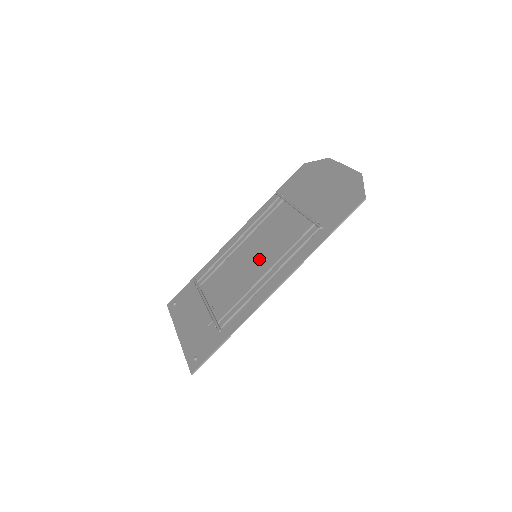
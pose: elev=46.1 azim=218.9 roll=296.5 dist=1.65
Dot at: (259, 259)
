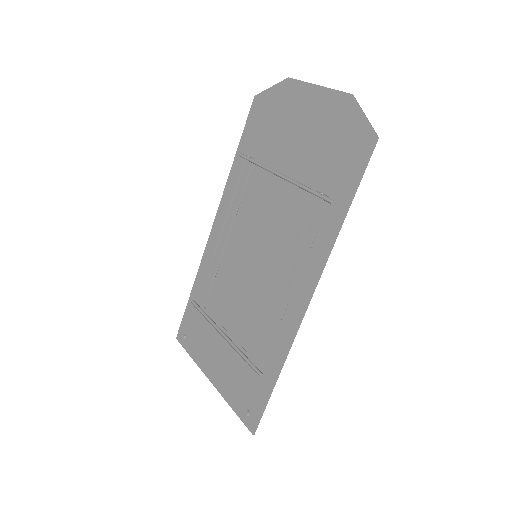
Dot at: (263, 261)
